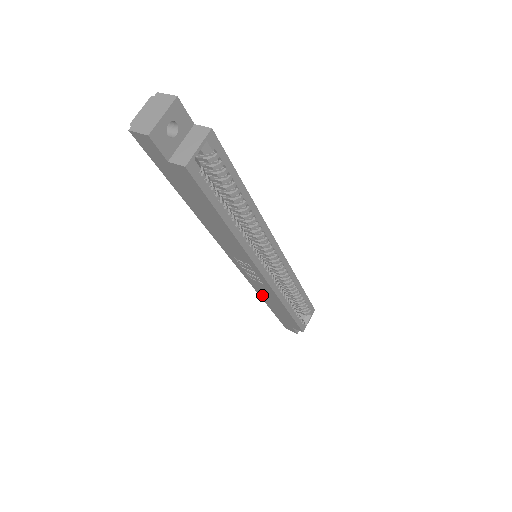
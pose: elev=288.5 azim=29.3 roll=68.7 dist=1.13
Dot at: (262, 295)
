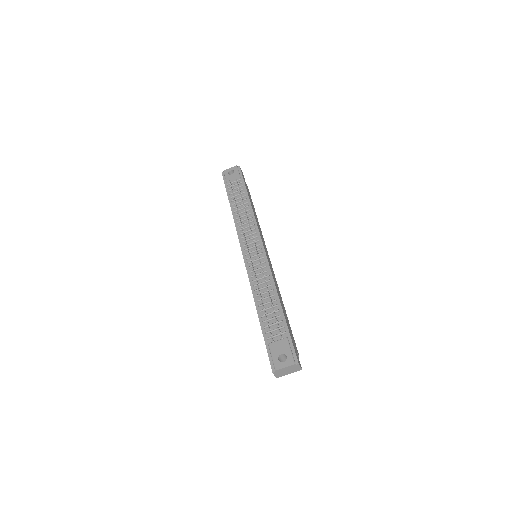
Dot at: occluded
